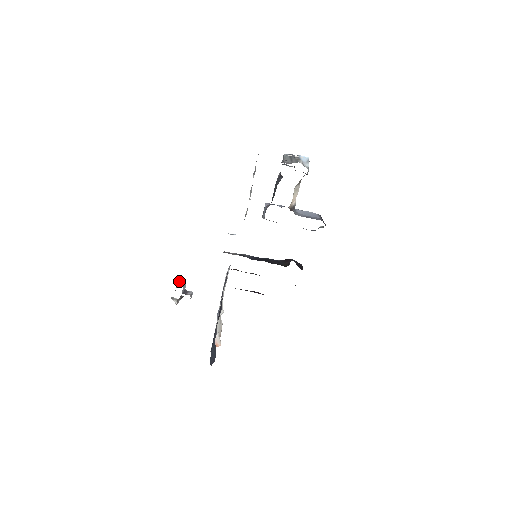
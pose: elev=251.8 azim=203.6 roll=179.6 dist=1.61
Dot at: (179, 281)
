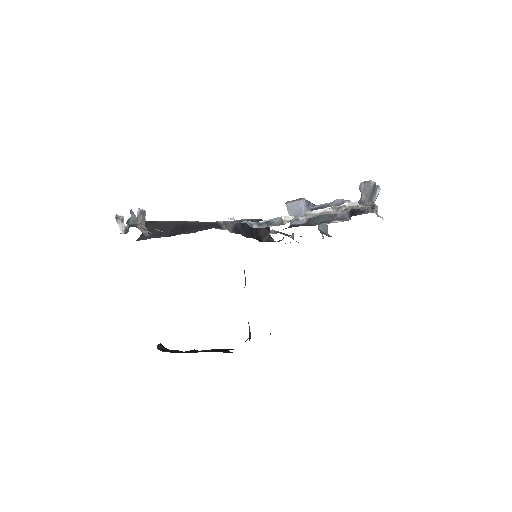
Dot at: (141, 212)
